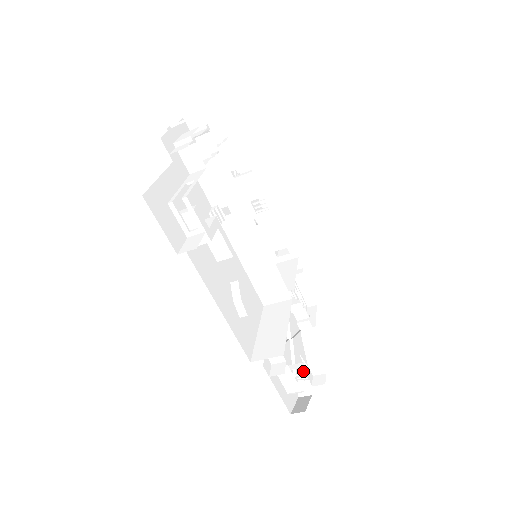
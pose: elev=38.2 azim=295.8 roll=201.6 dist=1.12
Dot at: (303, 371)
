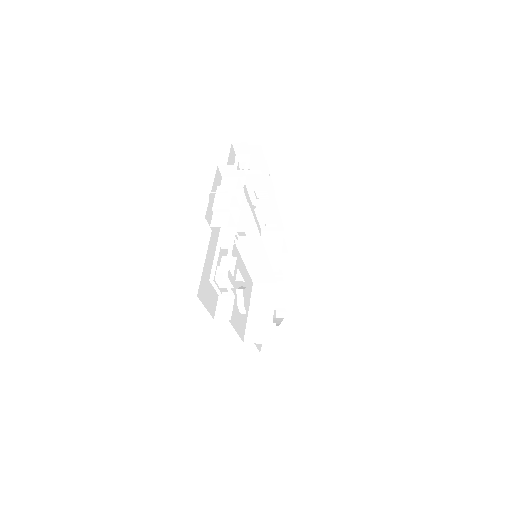
Dot at: occluded
